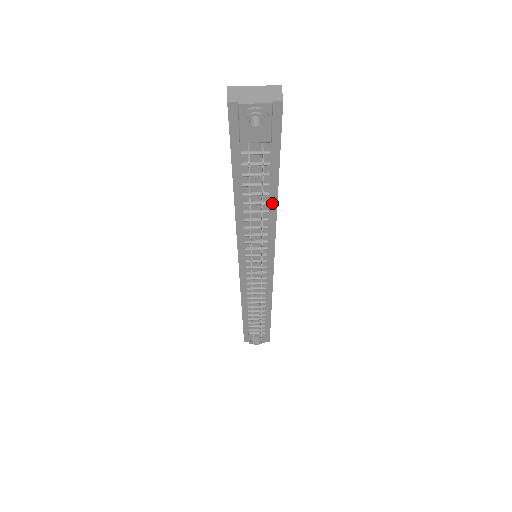
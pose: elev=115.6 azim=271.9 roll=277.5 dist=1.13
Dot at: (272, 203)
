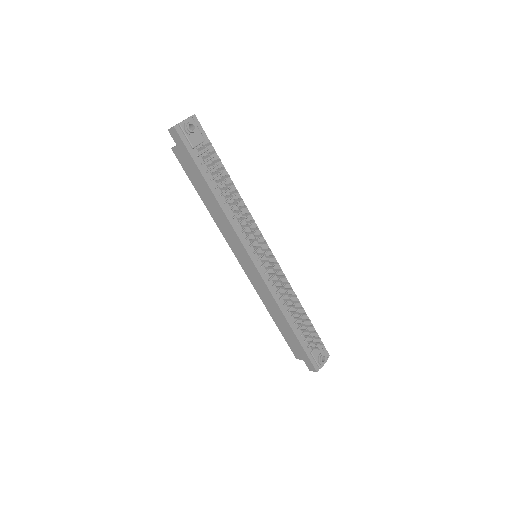
Dot at: (233, 188)
